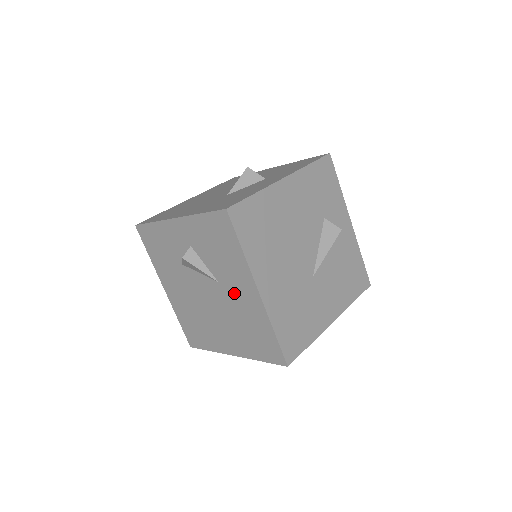
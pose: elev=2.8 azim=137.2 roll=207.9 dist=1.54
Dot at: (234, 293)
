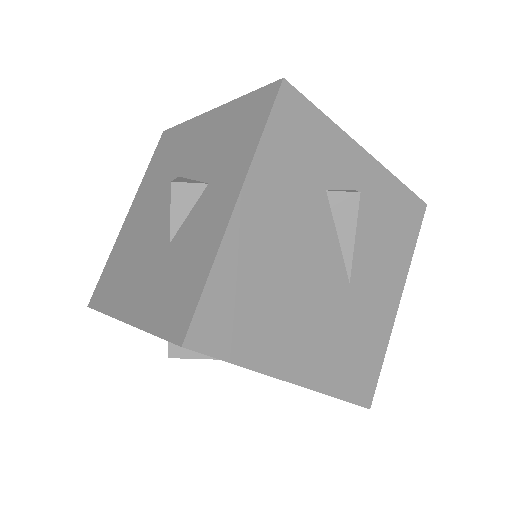
Dot at: occluded
